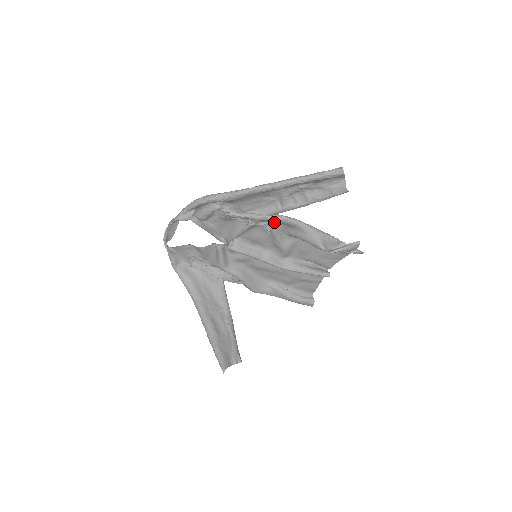
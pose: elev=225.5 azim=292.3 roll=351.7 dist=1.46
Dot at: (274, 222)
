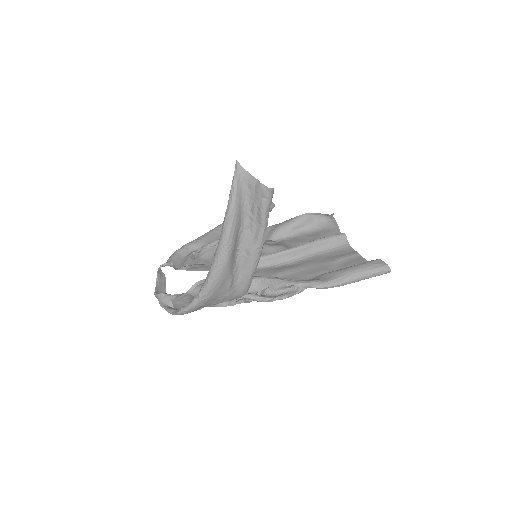
Dot at: occluded
